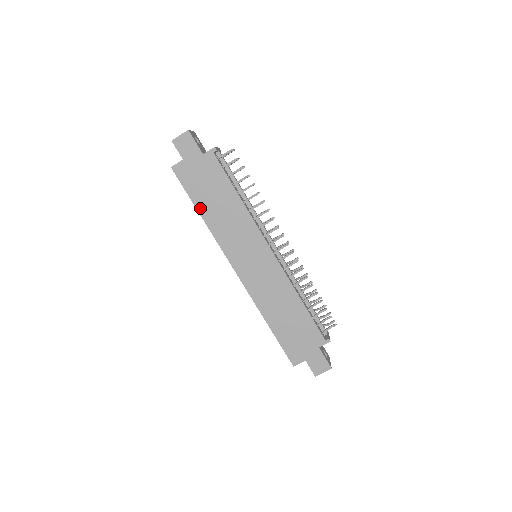
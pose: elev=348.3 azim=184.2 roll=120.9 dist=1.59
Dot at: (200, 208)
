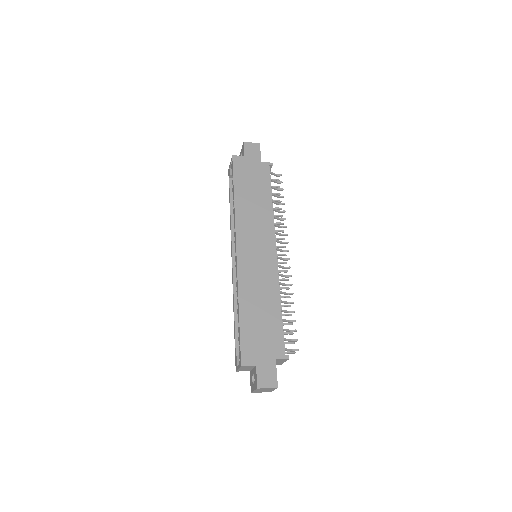
Dot at: (237, 191)
